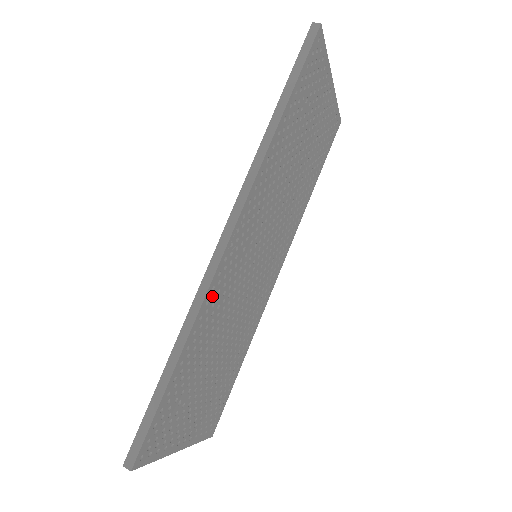
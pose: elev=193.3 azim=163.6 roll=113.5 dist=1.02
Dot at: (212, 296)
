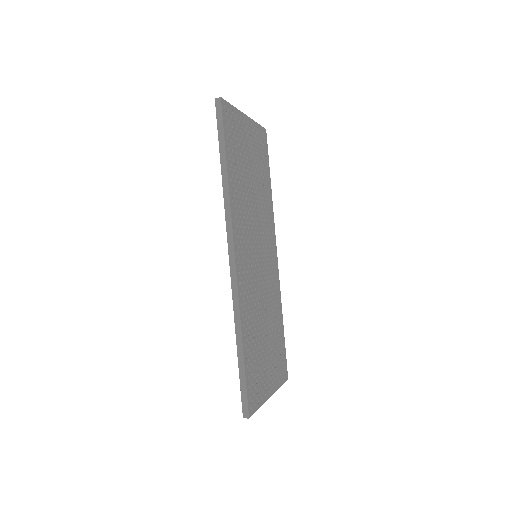
Dot at: (242, 298)
